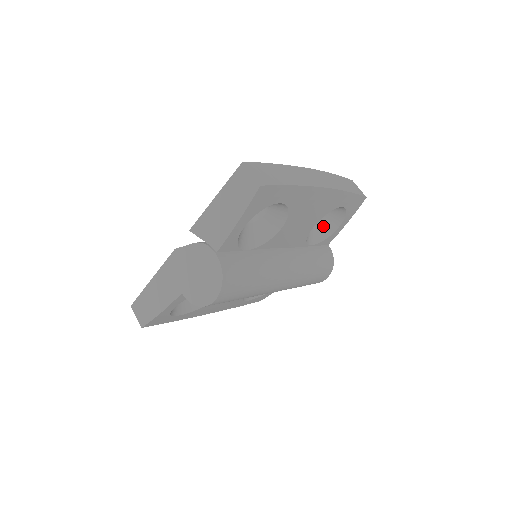
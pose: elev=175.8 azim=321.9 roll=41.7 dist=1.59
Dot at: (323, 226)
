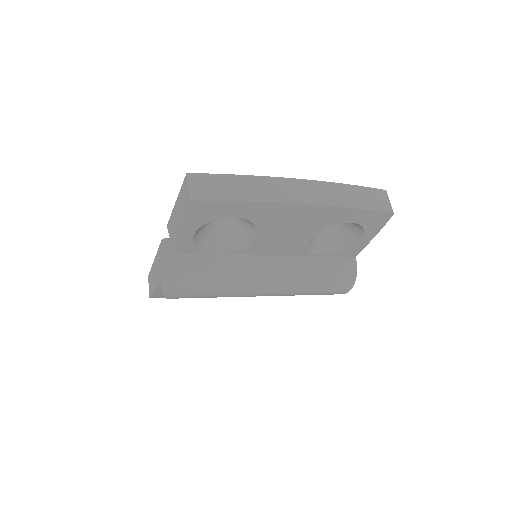
Dot at: (342, 237)
